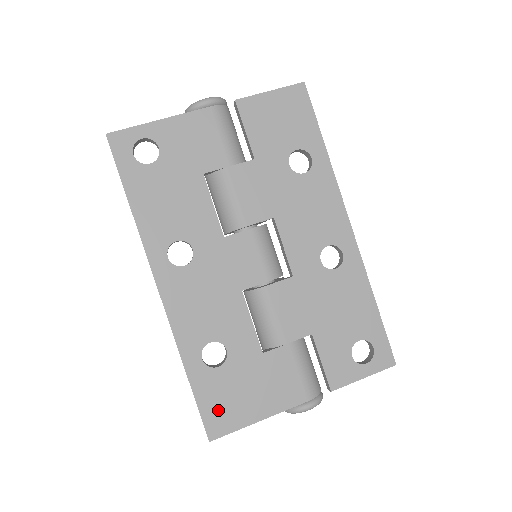
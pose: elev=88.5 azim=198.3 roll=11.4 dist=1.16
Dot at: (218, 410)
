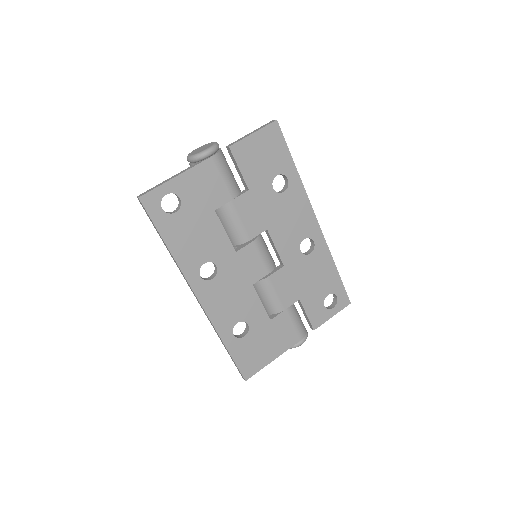
Dot at: (248, 362)
